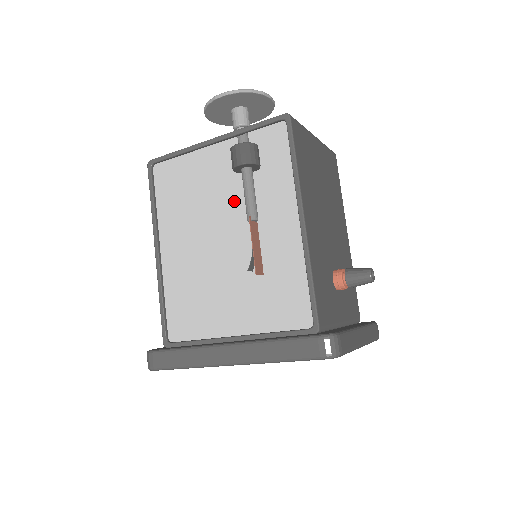
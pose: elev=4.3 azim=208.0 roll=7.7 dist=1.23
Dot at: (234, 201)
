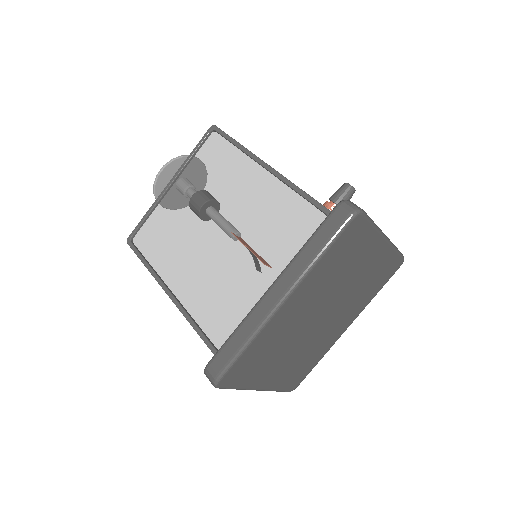
Dot at: (209, 203)
